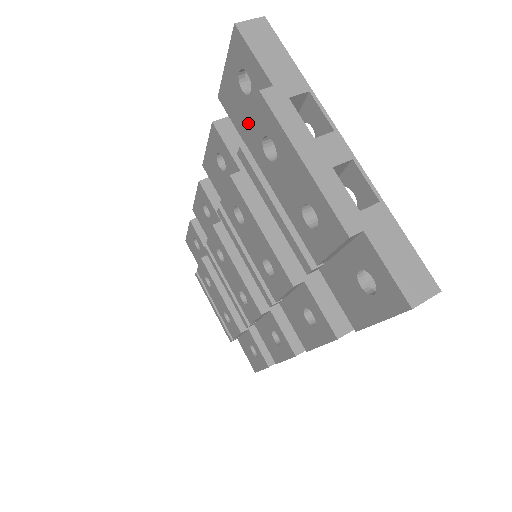
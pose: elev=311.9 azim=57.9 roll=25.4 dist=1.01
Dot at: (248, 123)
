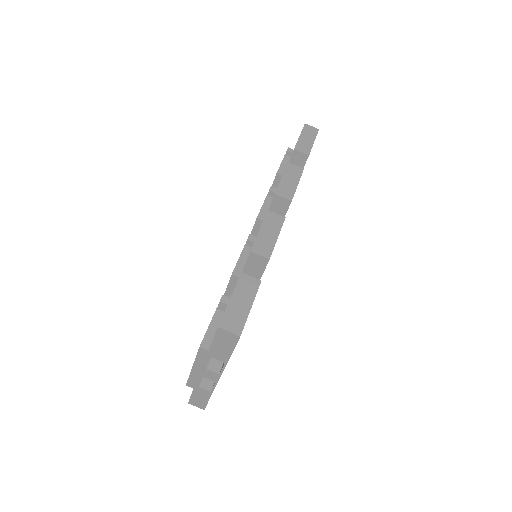
Dot at: (210, 322)
